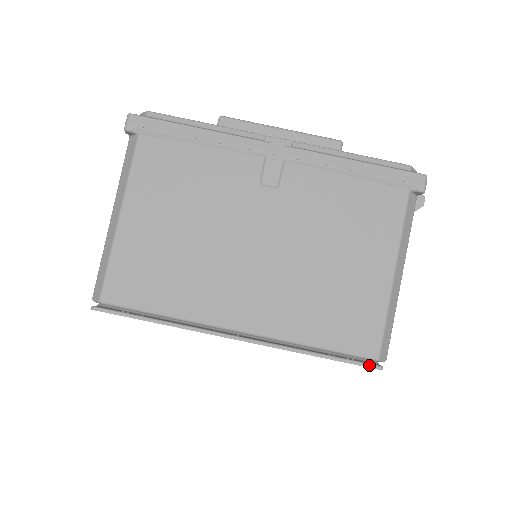
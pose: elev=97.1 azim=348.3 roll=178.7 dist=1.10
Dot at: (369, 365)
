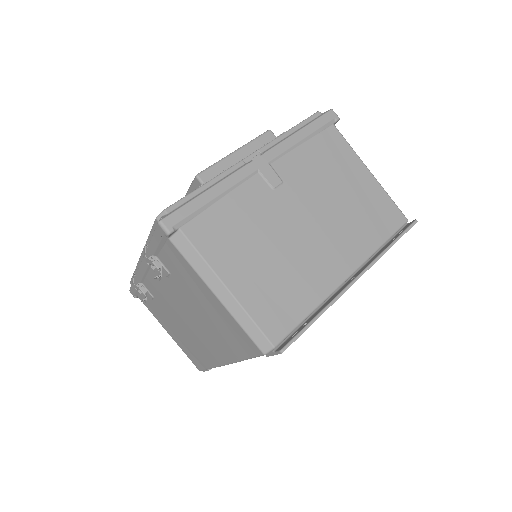
Dot at: (412, 225)
